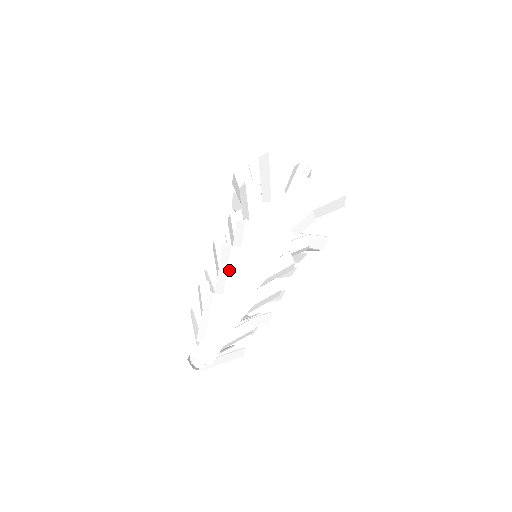
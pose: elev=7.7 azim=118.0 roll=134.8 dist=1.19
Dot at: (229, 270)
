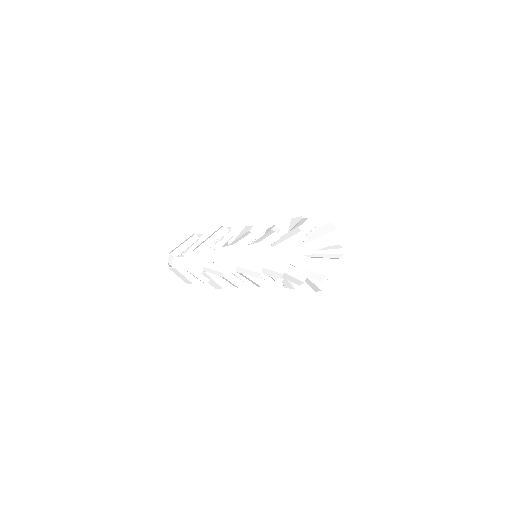
Dot at: occluded
